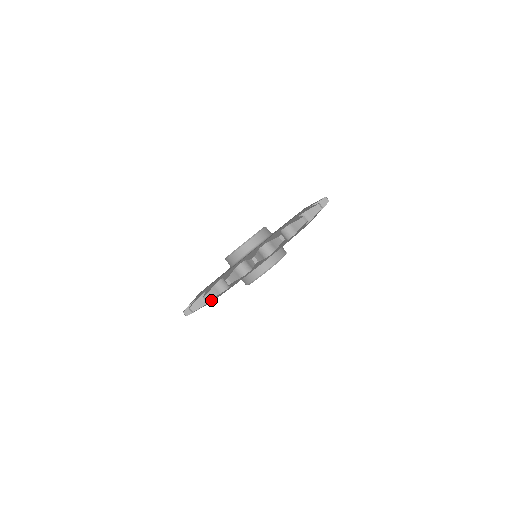
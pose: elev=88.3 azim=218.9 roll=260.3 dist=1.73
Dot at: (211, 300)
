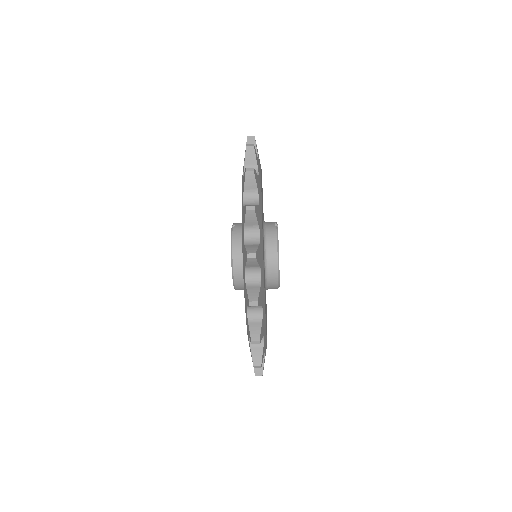
Dot at: (264, 352)
